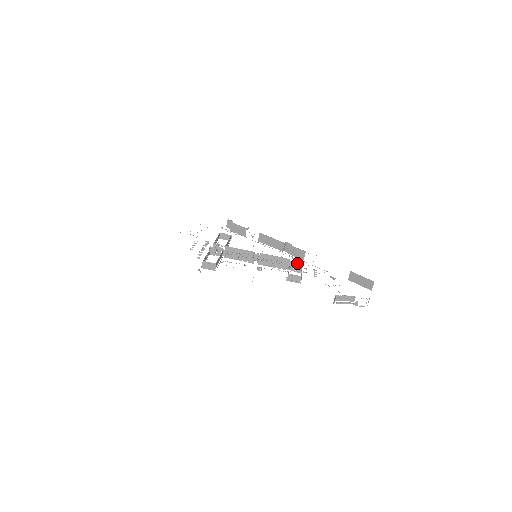
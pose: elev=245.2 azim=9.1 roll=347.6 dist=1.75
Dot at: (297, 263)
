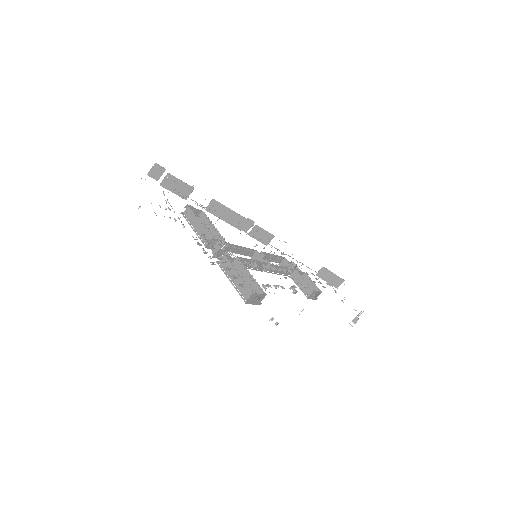
Dot at: (294, 264)
